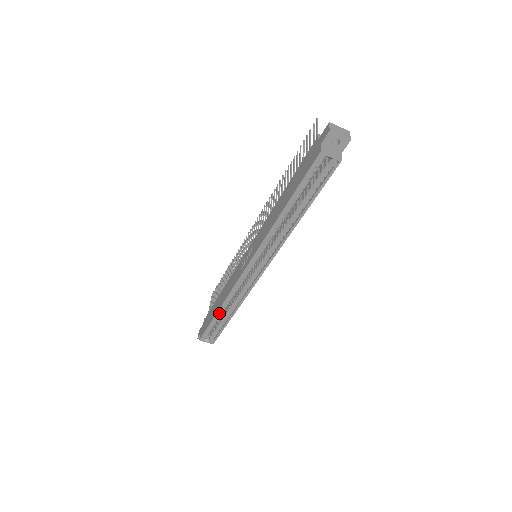
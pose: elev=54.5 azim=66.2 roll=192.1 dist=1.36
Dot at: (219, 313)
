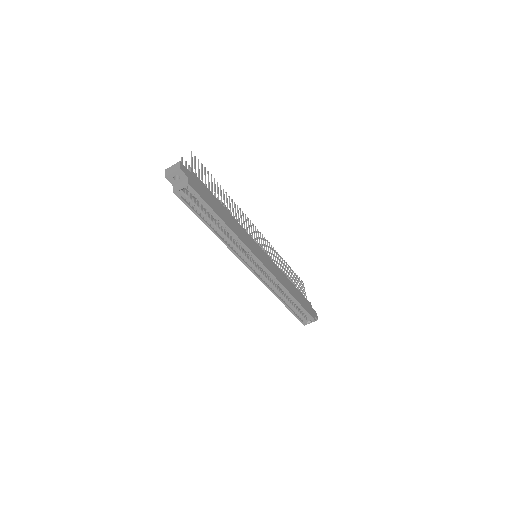
Dot at: (286, 303)
